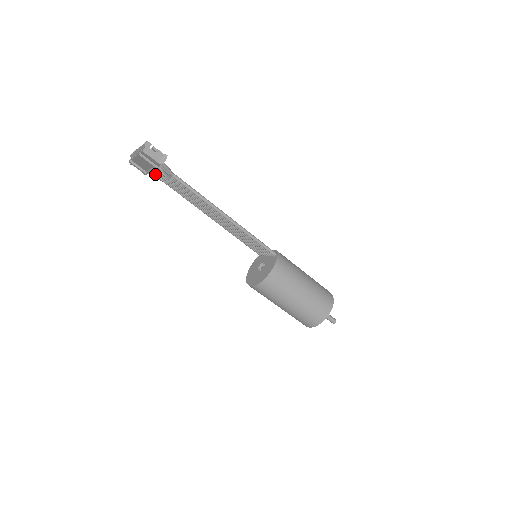
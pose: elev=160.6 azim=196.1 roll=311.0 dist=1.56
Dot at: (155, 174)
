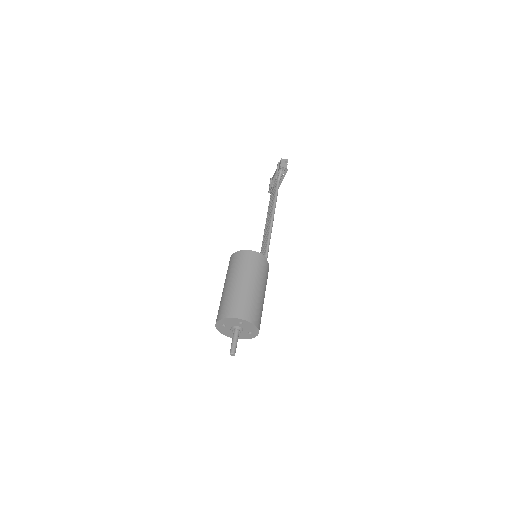
Dot at: occluded
